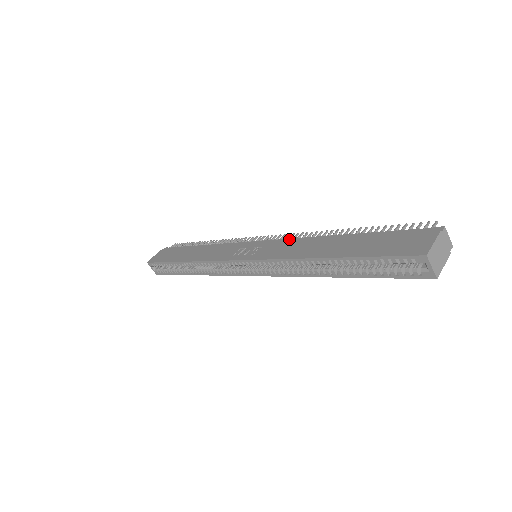
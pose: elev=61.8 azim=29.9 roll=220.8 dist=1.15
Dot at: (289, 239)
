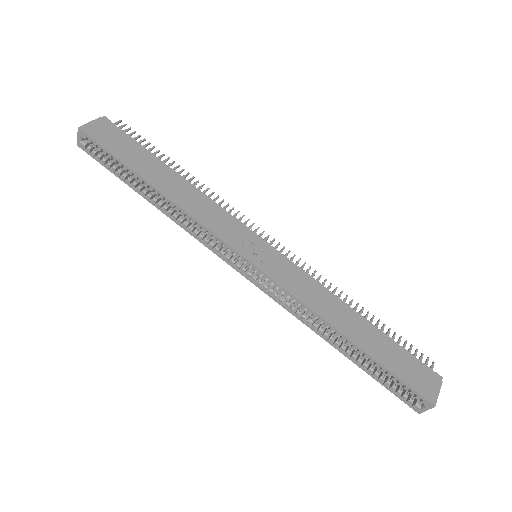
Dot at: (306, 273)
